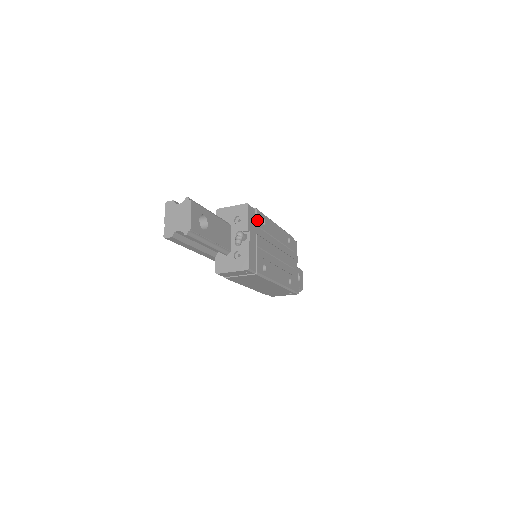
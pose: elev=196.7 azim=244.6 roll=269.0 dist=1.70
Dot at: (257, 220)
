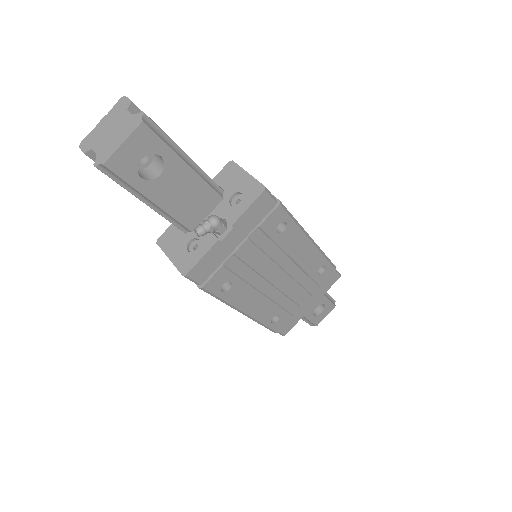
Dot at: (266, 219)
